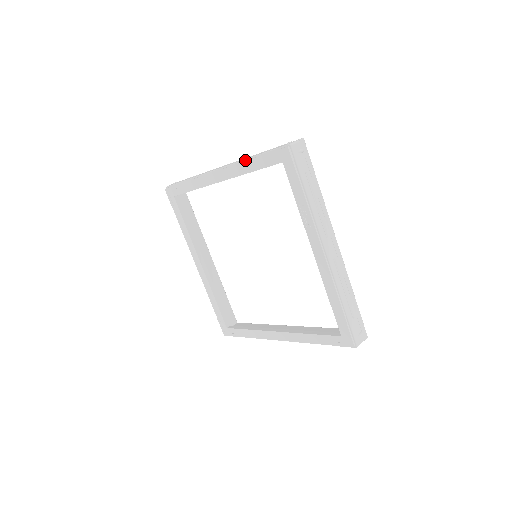
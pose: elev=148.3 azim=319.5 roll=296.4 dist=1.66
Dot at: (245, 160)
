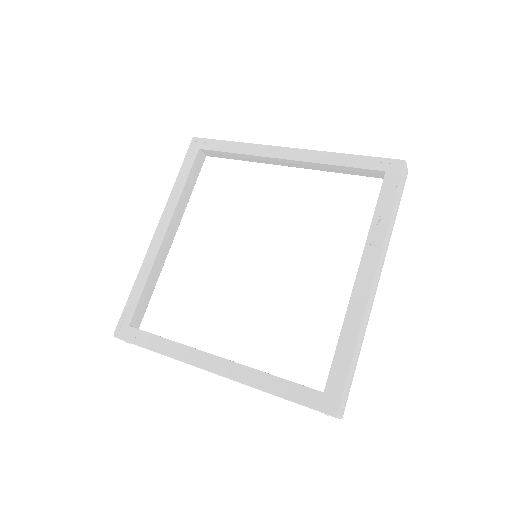
Dot at: (335, 153)
